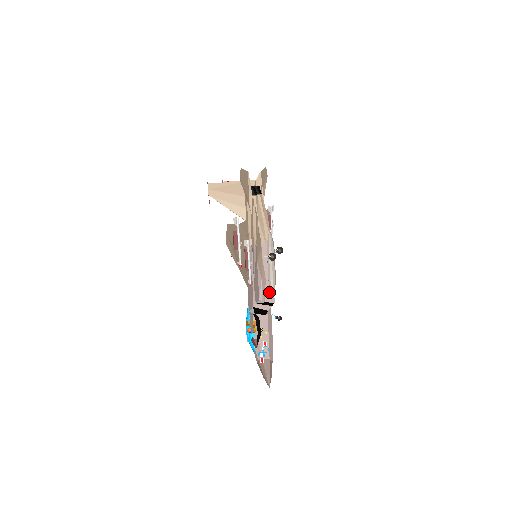
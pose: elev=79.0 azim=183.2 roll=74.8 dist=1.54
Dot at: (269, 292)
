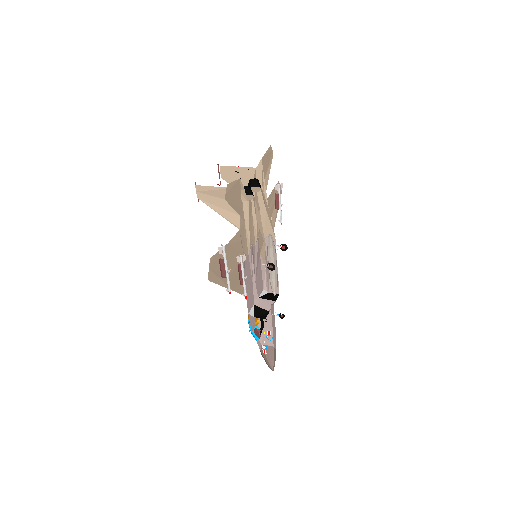
Dot at: occluded
